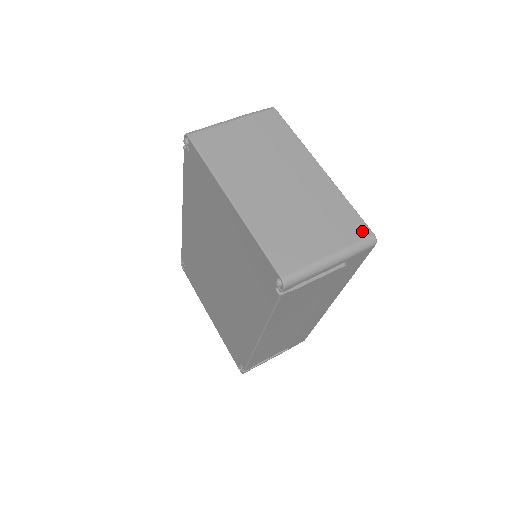
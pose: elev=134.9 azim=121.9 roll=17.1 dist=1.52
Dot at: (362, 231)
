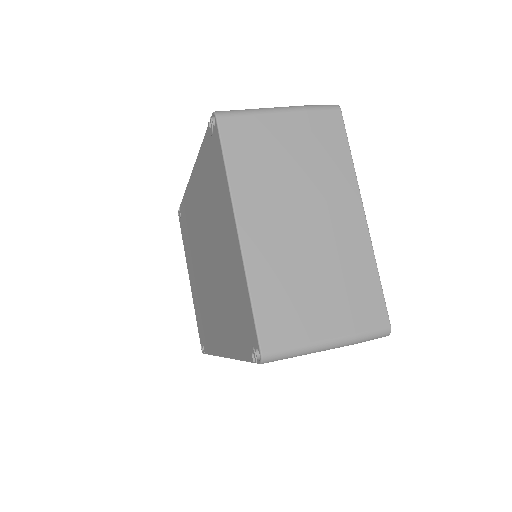
Dot at: (378, 318)
